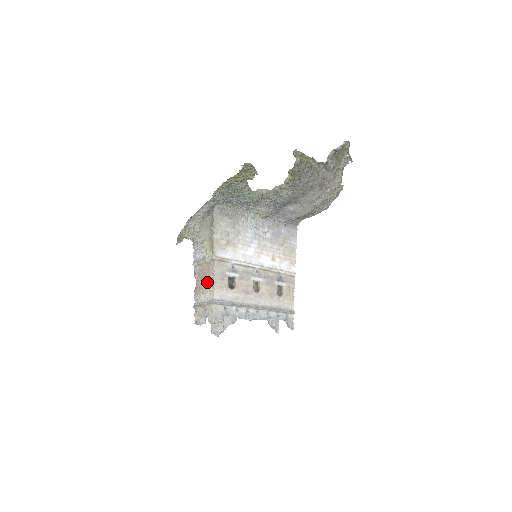
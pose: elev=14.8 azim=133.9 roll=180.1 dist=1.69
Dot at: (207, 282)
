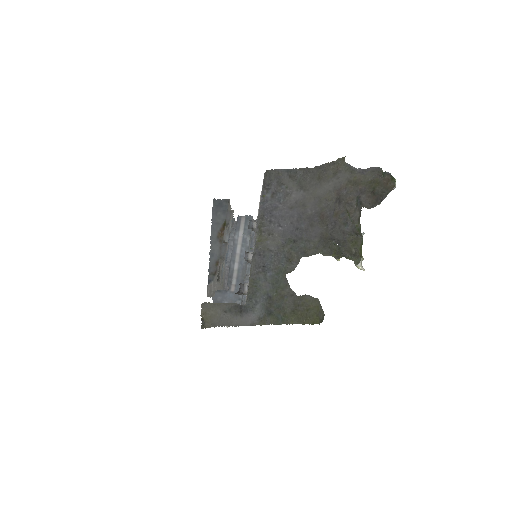
Dot at: occluded
